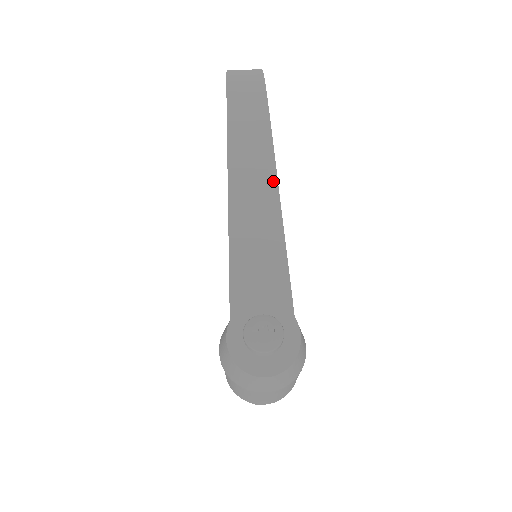
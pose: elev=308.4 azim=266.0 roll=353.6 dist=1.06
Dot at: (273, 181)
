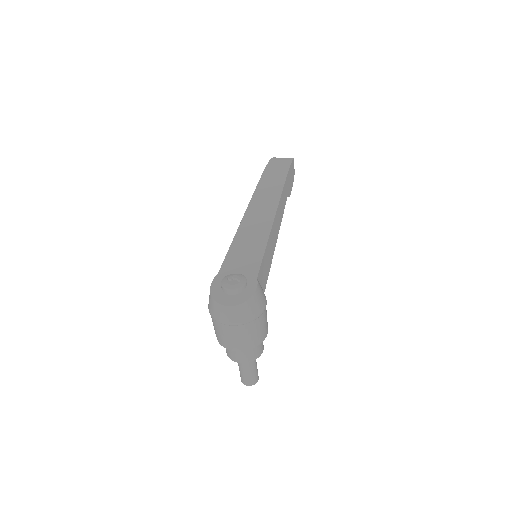
Dot at: (274, 209)
